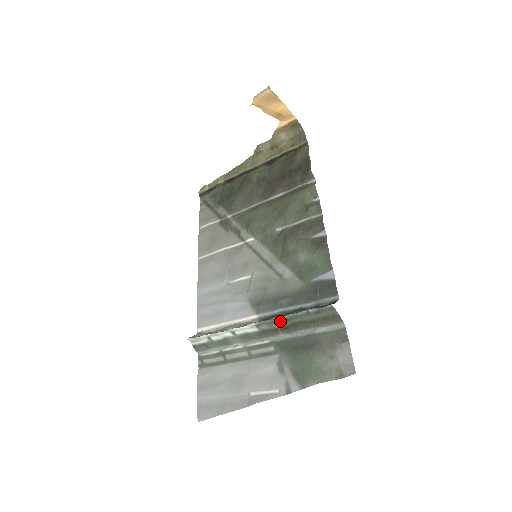
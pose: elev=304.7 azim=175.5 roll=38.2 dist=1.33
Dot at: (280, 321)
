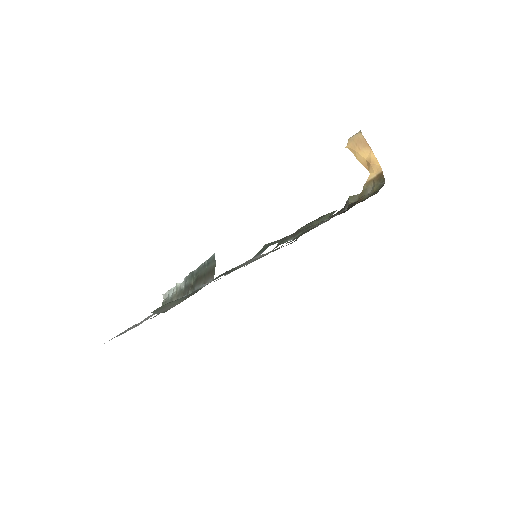
Dot at: (194, 275)
